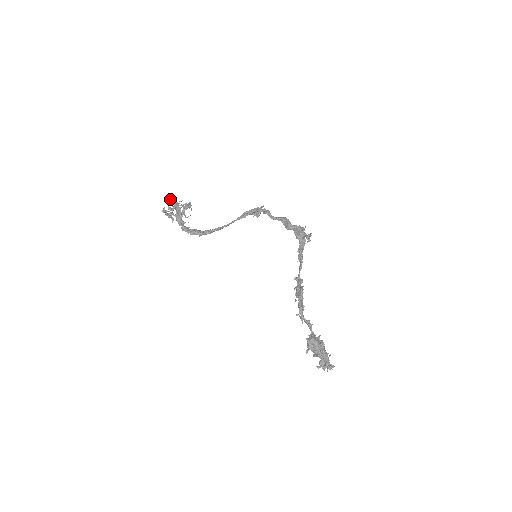
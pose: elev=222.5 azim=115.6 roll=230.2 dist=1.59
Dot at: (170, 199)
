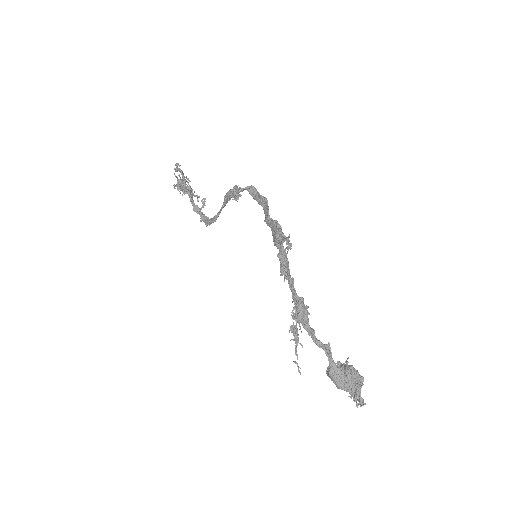
Dot at: (174, 169)
